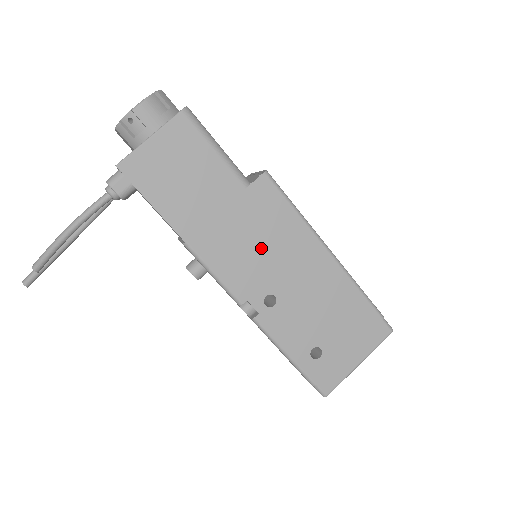
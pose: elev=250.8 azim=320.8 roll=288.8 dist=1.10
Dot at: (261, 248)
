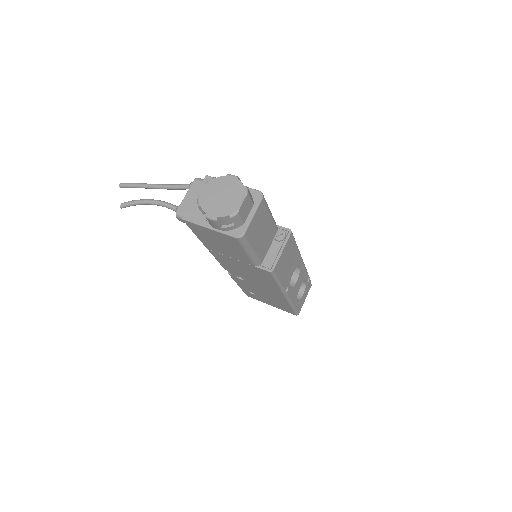
Dot at: (248, 274)
